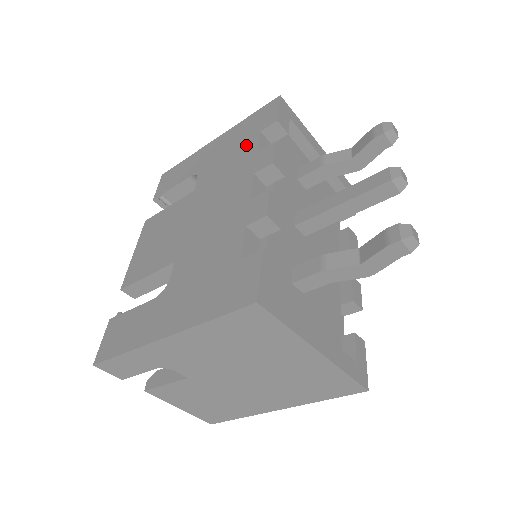
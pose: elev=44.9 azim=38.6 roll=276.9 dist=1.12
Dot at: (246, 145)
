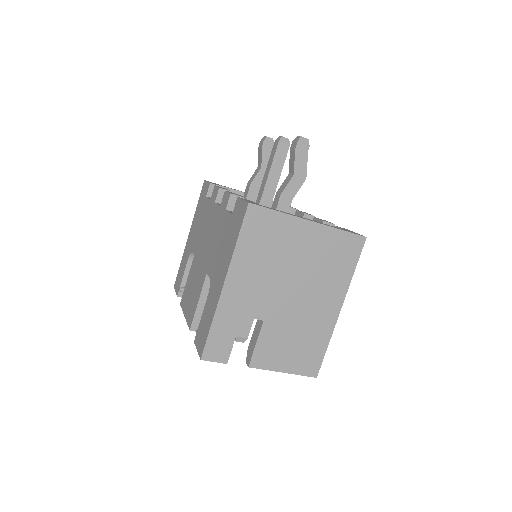
Dot at: (204, 208)
